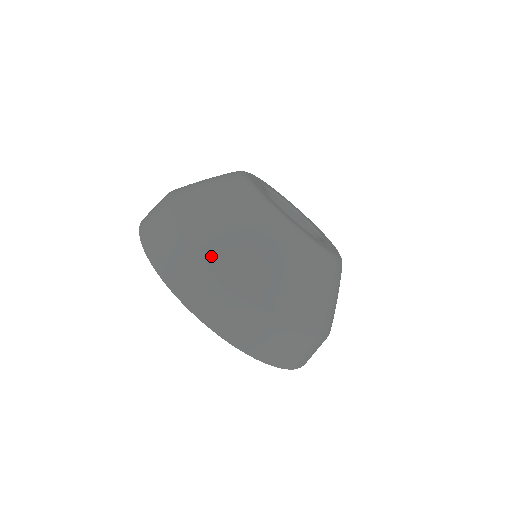
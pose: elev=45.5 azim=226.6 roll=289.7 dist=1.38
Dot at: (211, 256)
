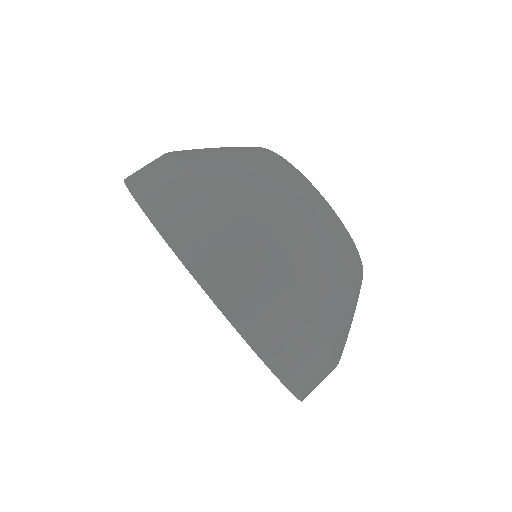
Dot at: (190, 162)
